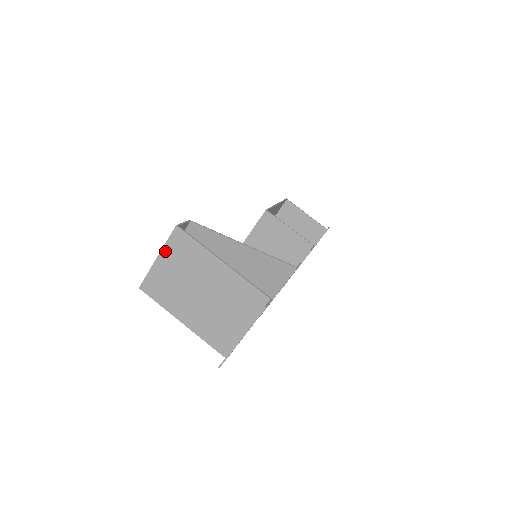
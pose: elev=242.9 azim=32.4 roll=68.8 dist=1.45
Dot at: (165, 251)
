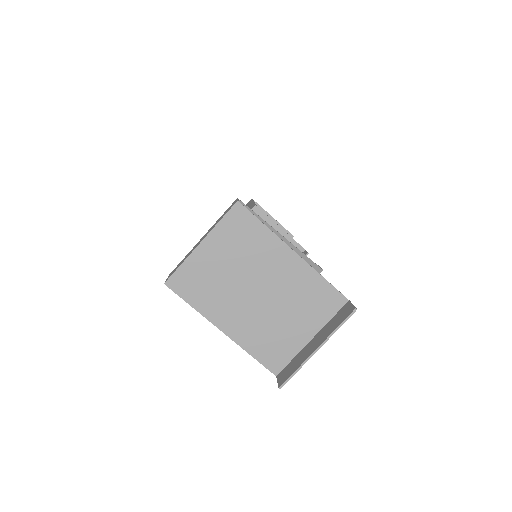
Dot at: (214, 234)
